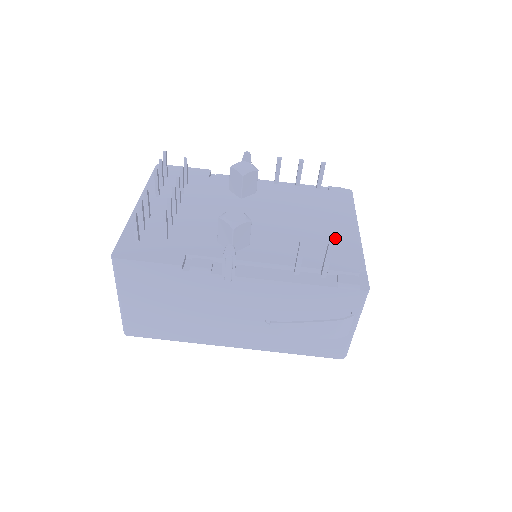
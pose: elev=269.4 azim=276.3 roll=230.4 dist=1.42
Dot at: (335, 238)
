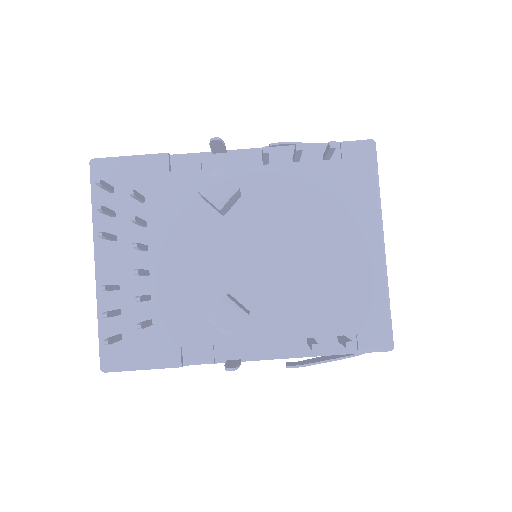
Dot at: (353, 272)
